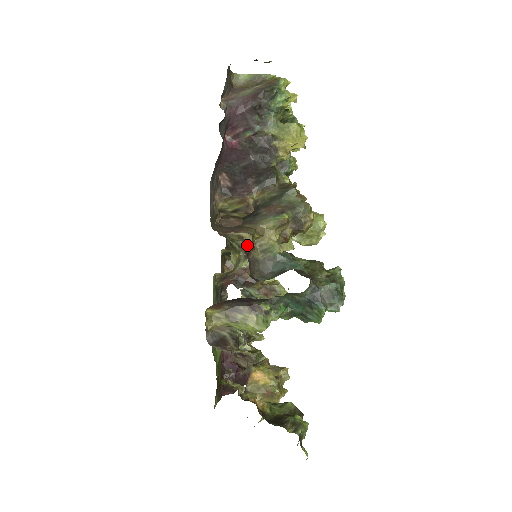
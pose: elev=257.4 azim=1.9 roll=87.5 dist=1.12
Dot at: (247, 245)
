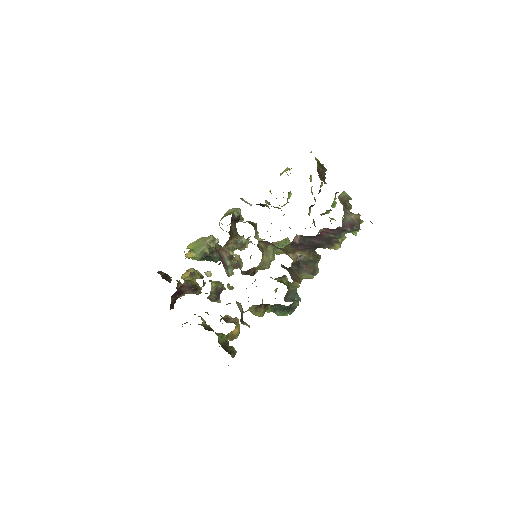
Dot at: (262, 255)
